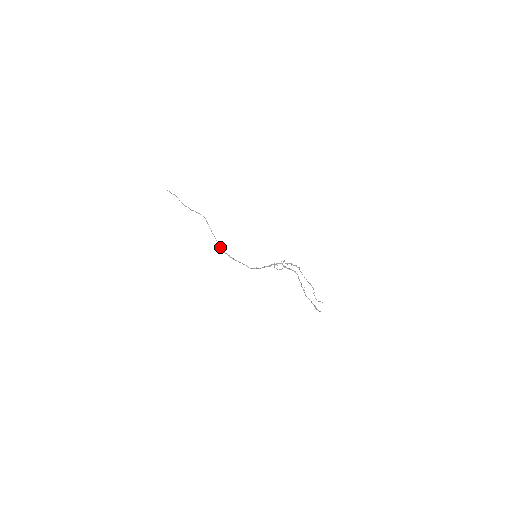
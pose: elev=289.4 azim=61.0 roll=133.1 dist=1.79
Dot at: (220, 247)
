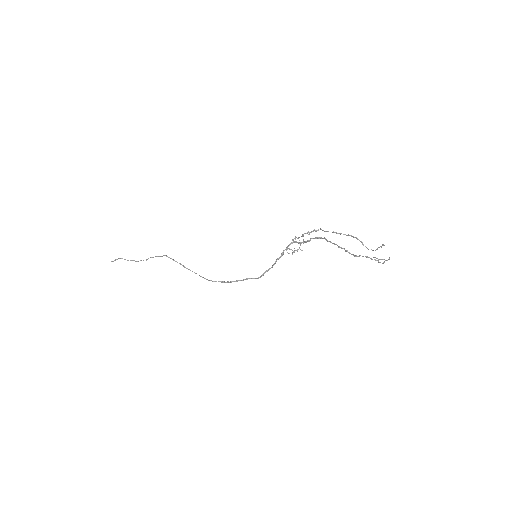
Dot at: (206, 279)
